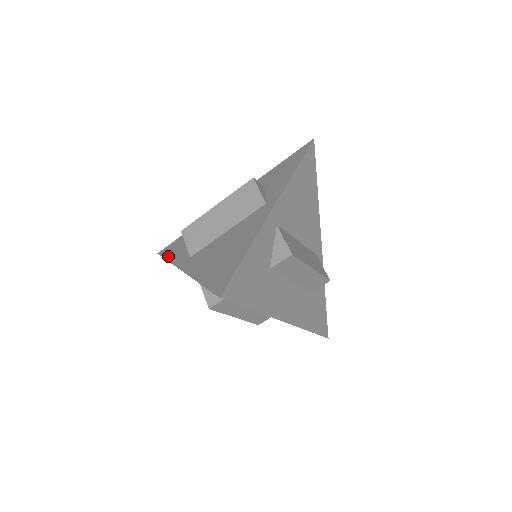
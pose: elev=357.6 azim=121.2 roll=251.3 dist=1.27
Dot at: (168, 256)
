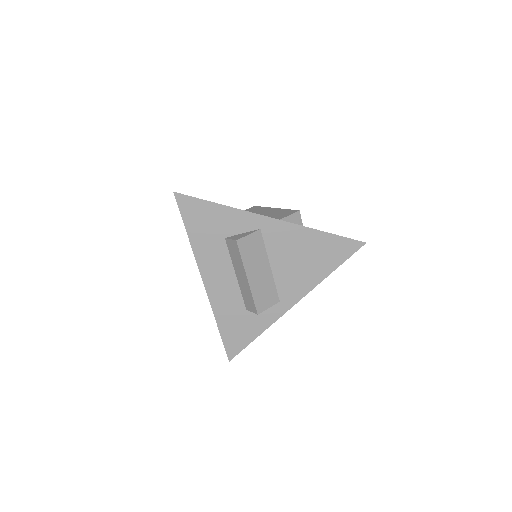
Dot at: occluded
